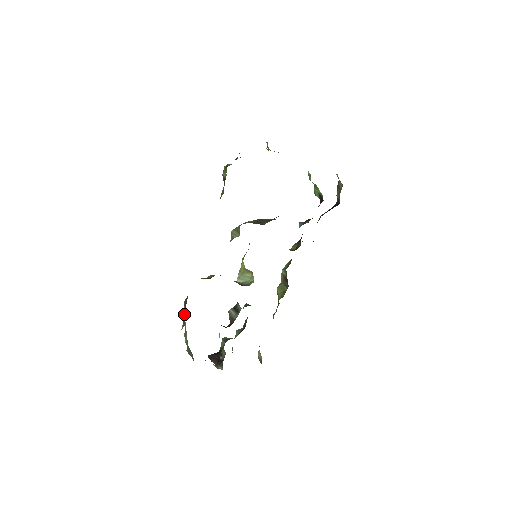
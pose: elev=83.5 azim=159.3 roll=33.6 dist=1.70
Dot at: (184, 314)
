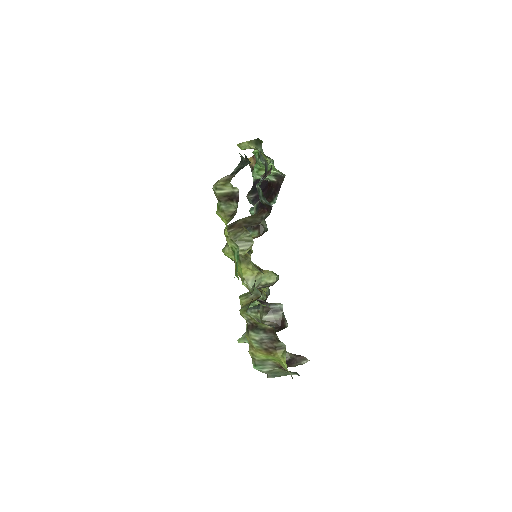
Dot at: (272, 341)
